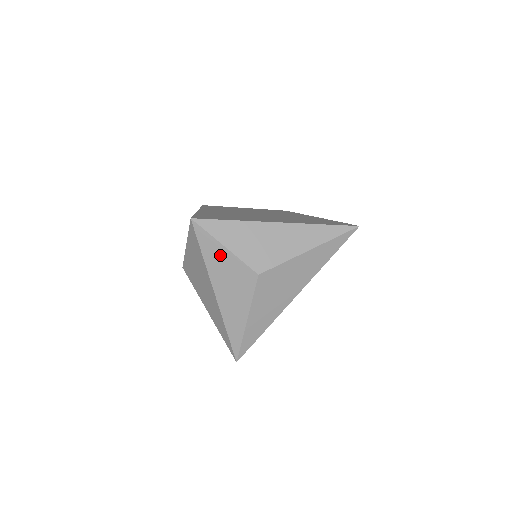
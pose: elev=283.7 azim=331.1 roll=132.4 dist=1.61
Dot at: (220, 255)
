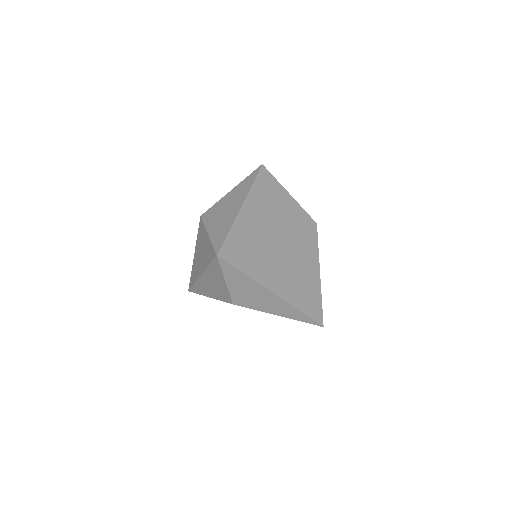
Dot at: (219, 278)
